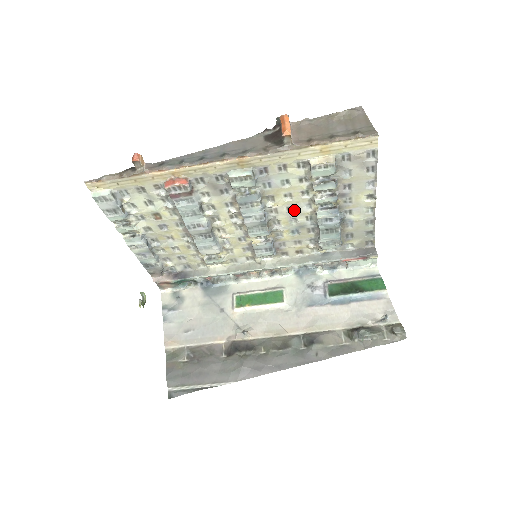
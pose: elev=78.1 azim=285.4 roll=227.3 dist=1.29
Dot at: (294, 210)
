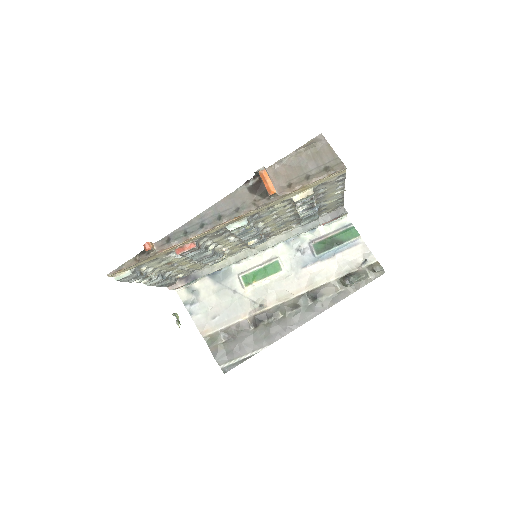
Dot at: (280, 218)
